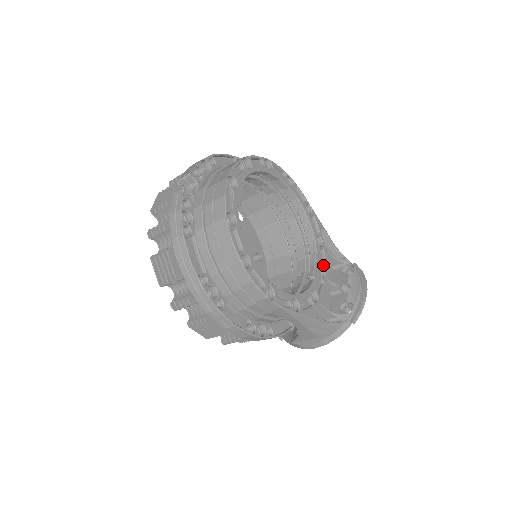
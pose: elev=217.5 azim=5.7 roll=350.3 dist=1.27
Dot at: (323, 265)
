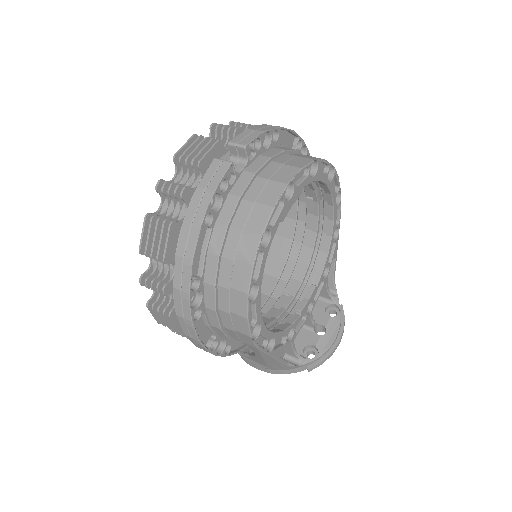
Dot at: (314, 298)
